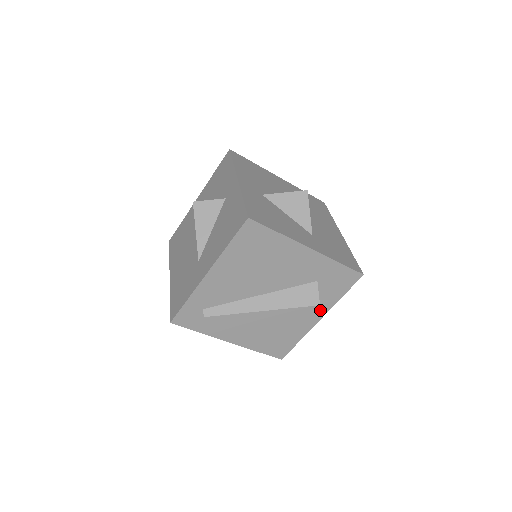
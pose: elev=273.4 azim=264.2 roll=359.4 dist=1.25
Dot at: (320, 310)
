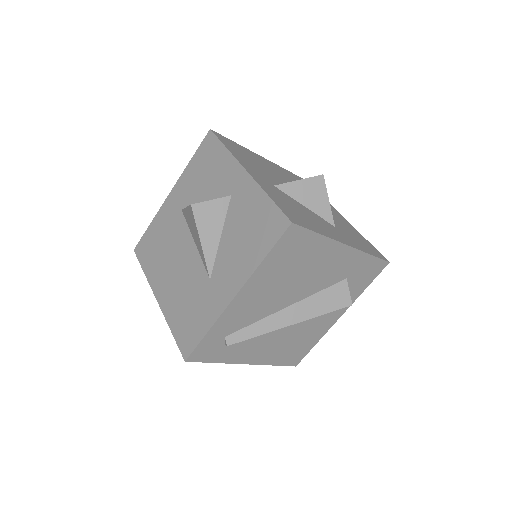
Dot at: occluded
